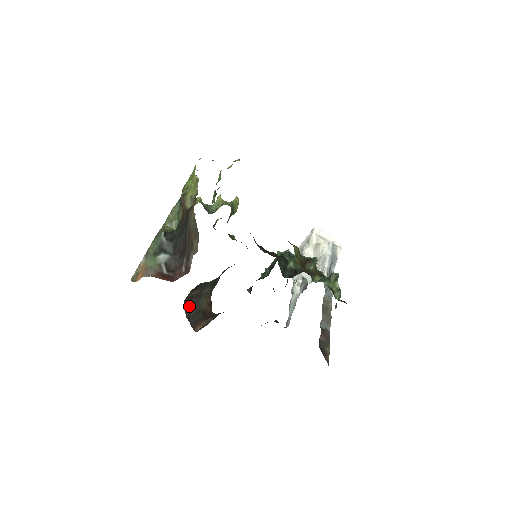
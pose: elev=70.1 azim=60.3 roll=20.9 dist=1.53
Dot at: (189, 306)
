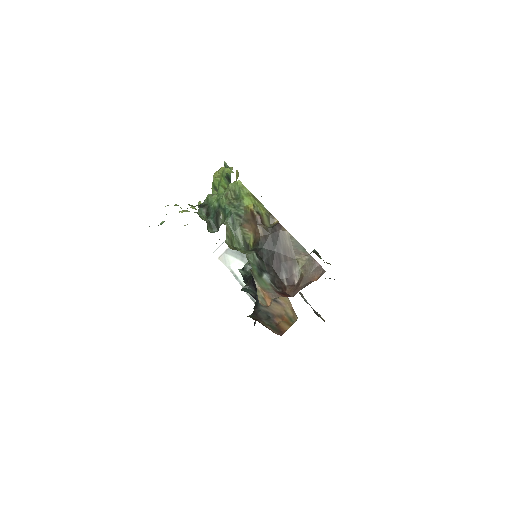
Dot at: occluded
